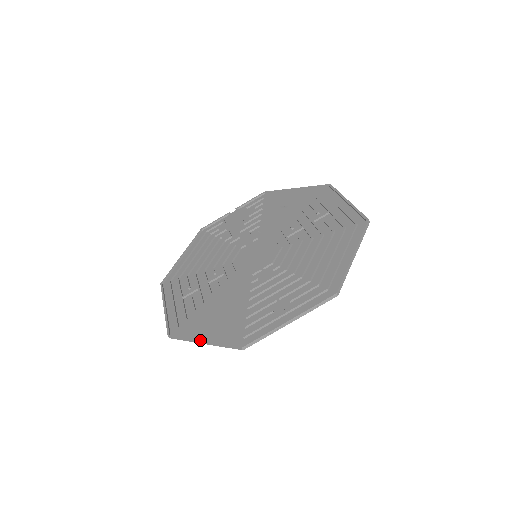
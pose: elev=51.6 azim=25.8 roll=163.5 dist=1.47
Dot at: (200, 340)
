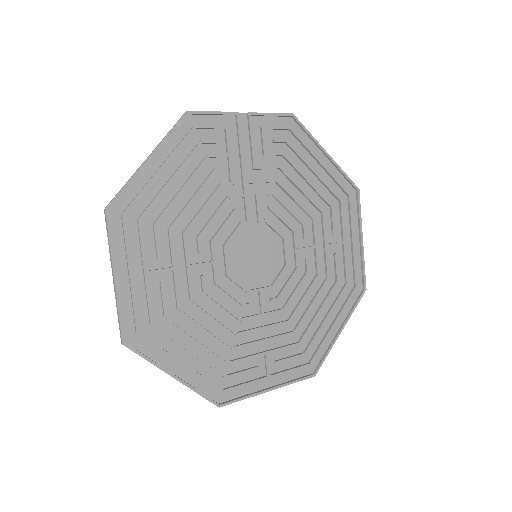
Dot at: (172, 375)
